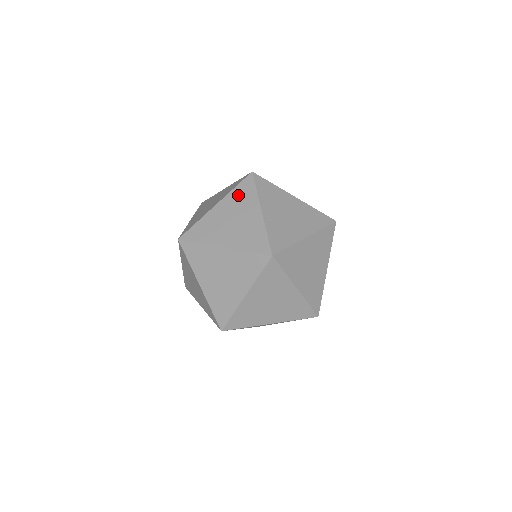
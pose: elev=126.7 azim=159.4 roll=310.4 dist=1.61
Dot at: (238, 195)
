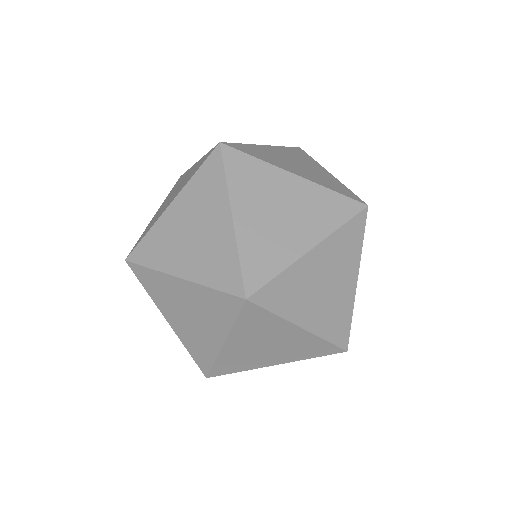
Dot at: (342, 243)
